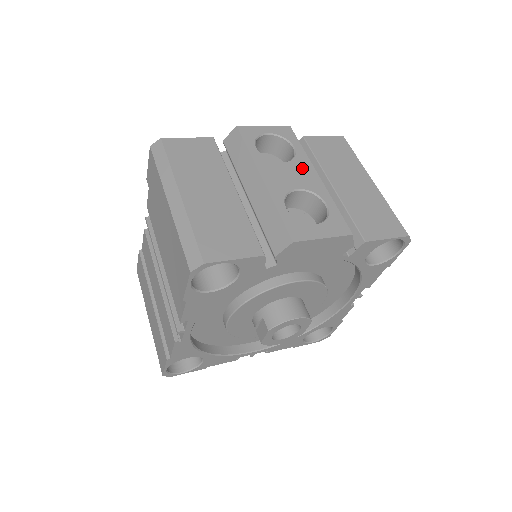
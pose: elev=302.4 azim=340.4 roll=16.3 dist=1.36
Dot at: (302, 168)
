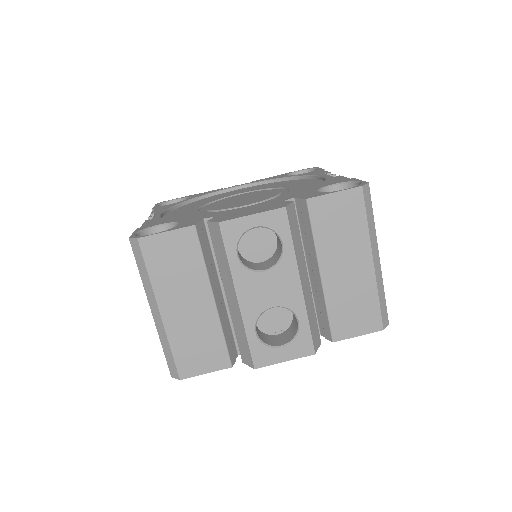
Dot at: (284, 277)
